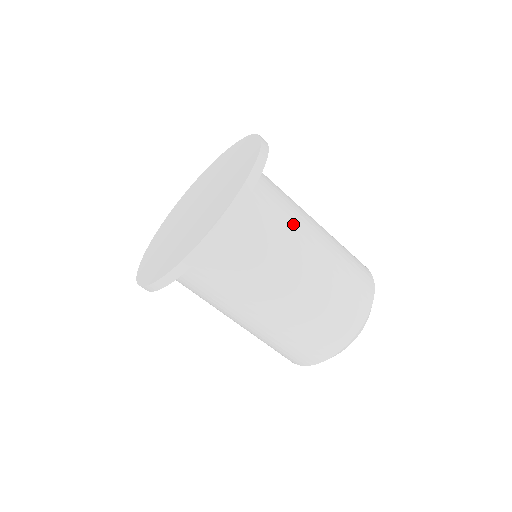
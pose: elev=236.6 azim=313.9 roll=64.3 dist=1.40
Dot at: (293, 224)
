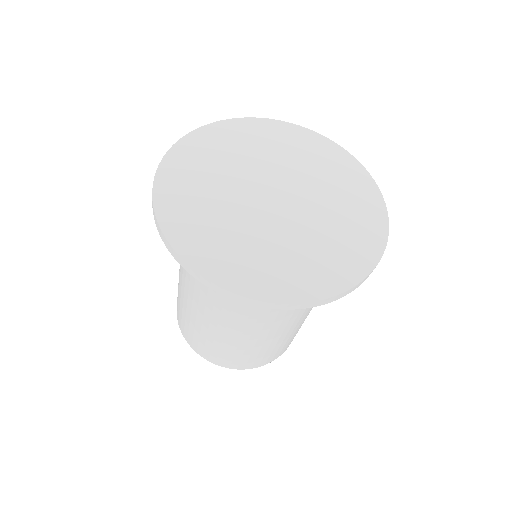
Dot at: occluded
